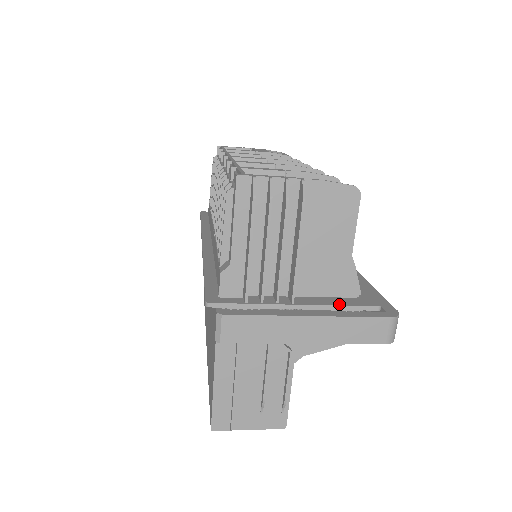
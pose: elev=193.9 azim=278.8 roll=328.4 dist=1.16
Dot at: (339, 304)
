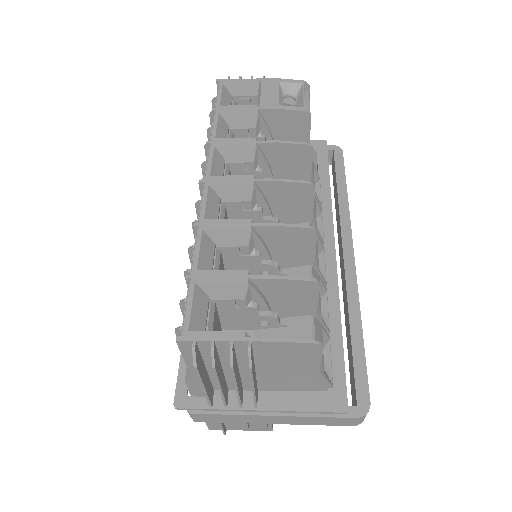
Dot at: (303, 409)
